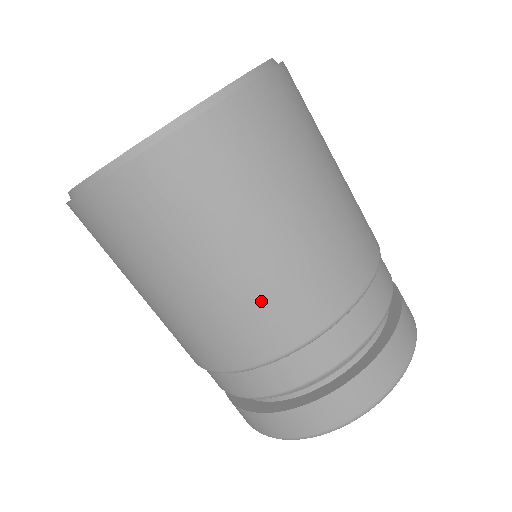
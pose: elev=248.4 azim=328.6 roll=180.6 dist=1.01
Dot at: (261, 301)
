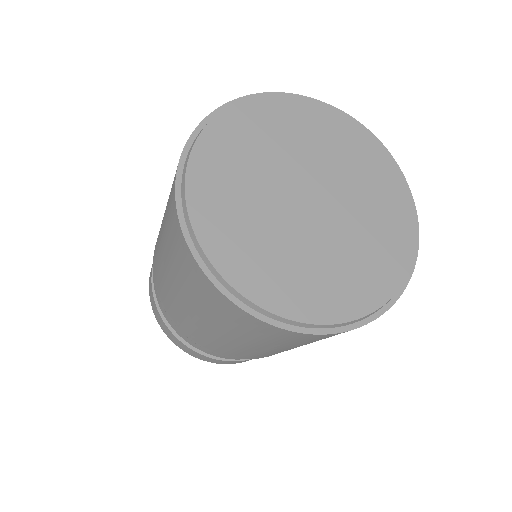
Dot at: occluded
